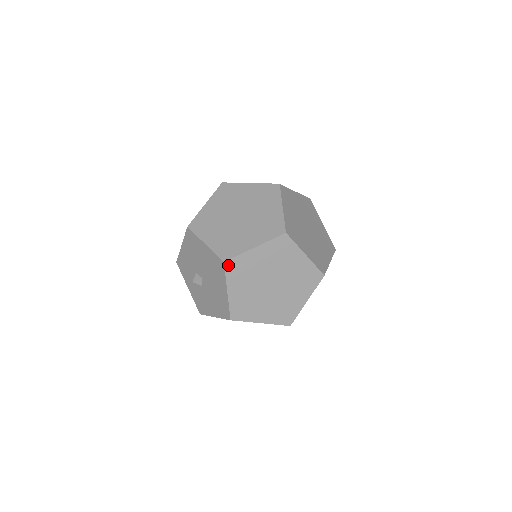
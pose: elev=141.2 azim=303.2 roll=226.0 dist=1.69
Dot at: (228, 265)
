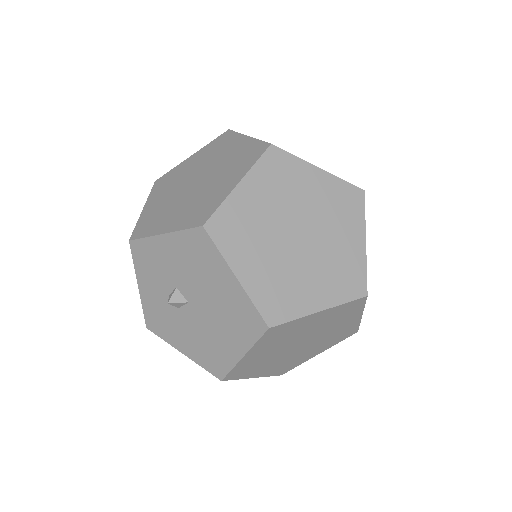
Dot at: (271, 331)
